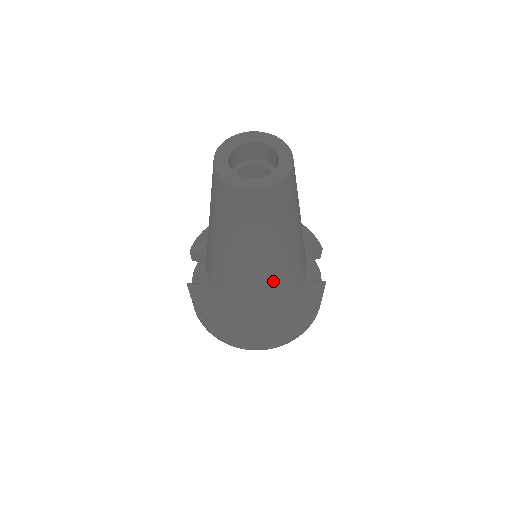
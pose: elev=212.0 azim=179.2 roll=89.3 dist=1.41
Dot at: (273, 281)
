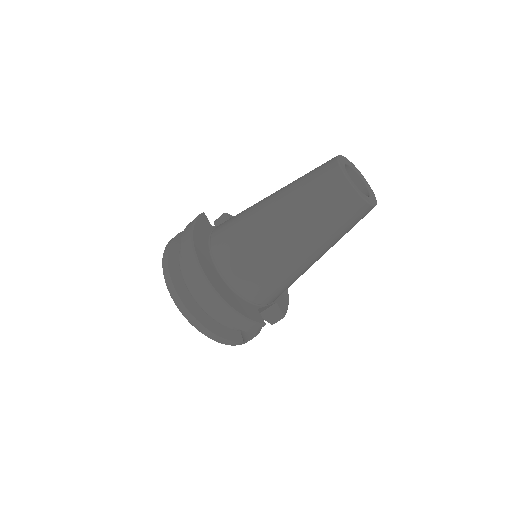
Dot at: (259, 259)
